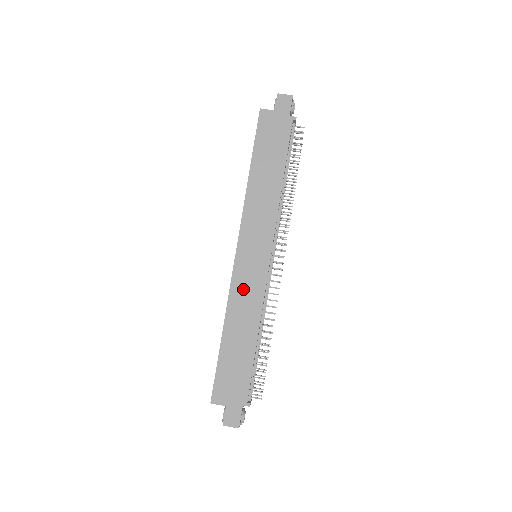
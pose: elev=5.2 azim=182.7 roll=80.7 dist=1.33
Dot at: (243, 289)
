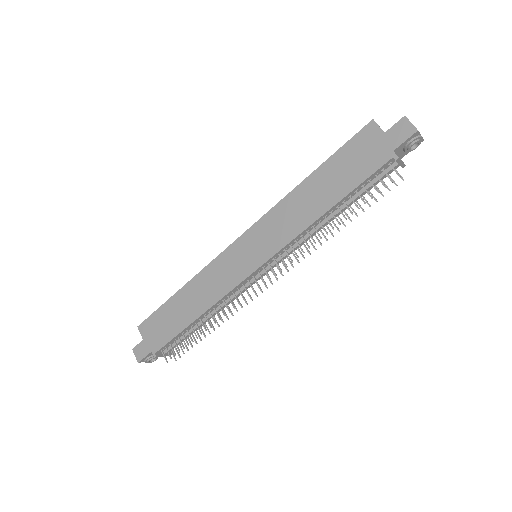
Dot at: (218, 272)
